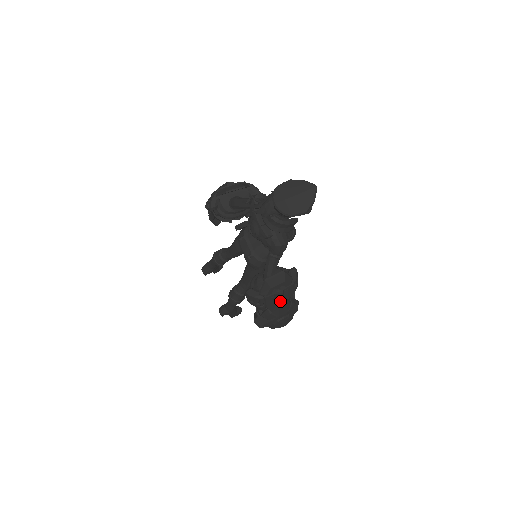
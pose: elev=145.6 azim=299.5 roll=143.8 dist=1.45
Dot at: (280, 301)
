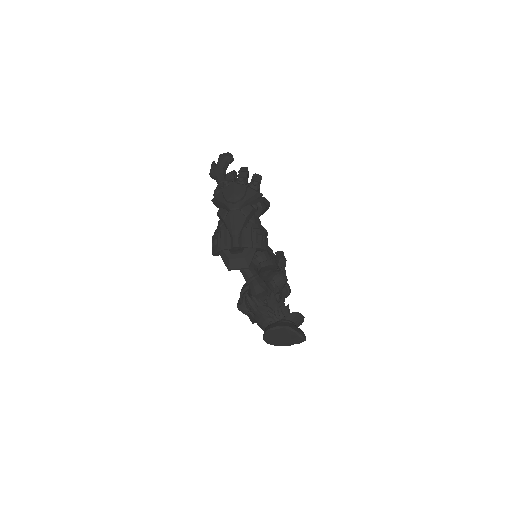
Dot at: occluded
